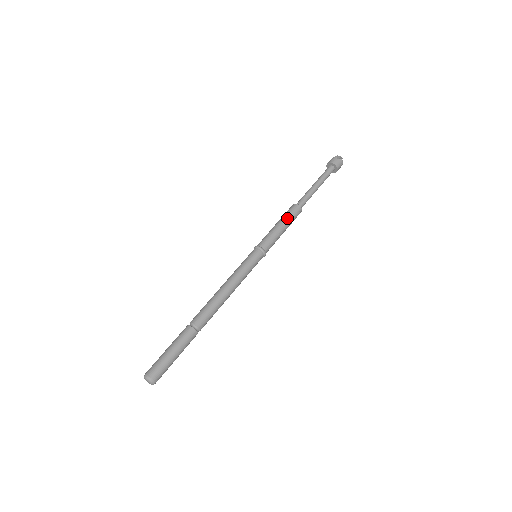
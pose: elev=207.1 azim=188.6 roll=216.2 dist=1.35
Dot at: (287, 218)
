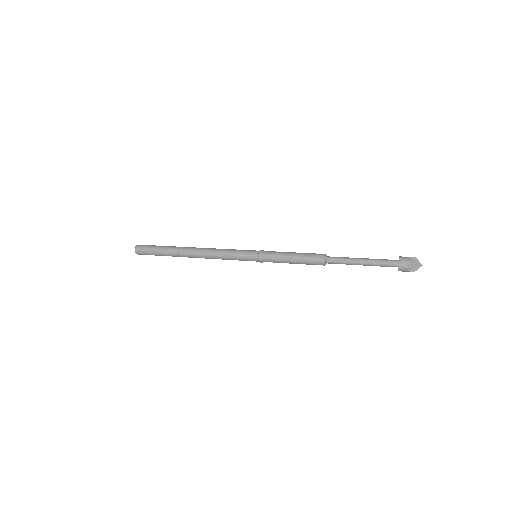
Dot at: (303, 258)
